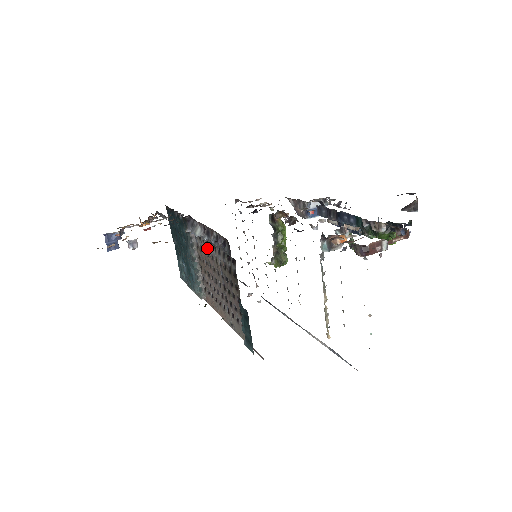
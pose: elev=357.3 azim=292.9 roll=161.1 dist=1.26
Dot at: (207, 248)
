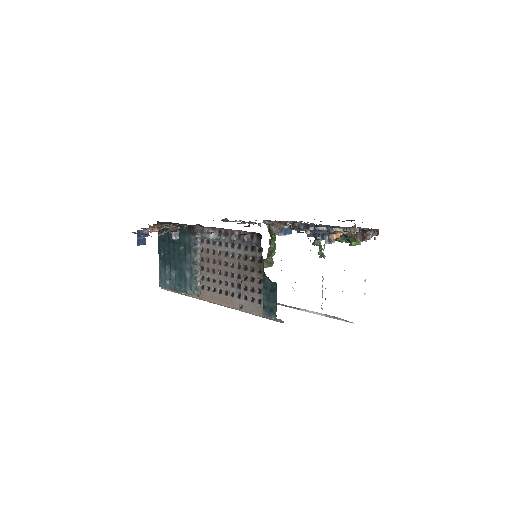
Dot at: (219, 248)
